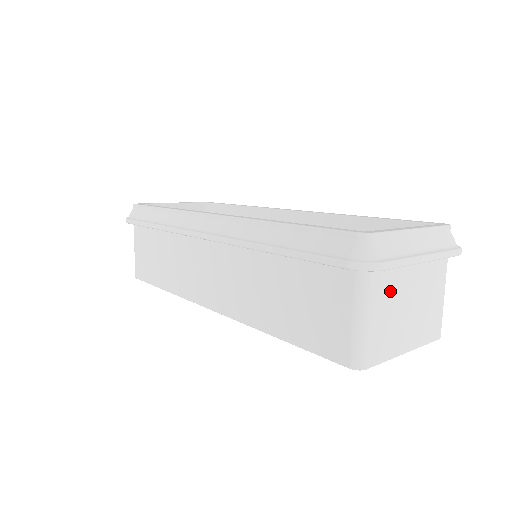
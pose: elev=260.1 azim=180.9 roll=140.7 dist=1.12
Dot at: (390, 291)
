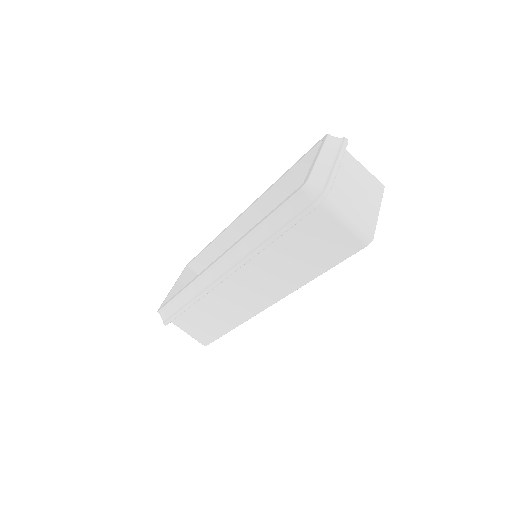
Dot at: (342, 194)
